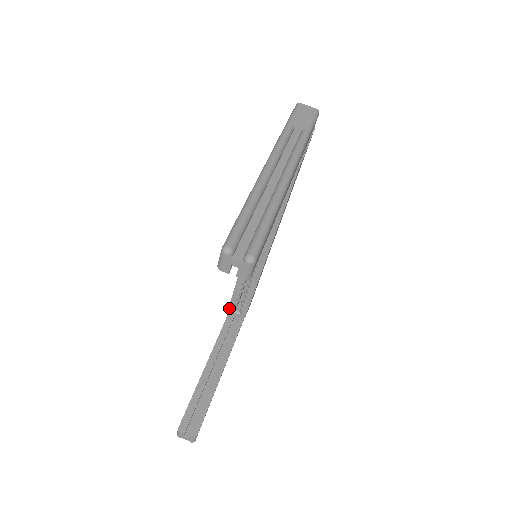
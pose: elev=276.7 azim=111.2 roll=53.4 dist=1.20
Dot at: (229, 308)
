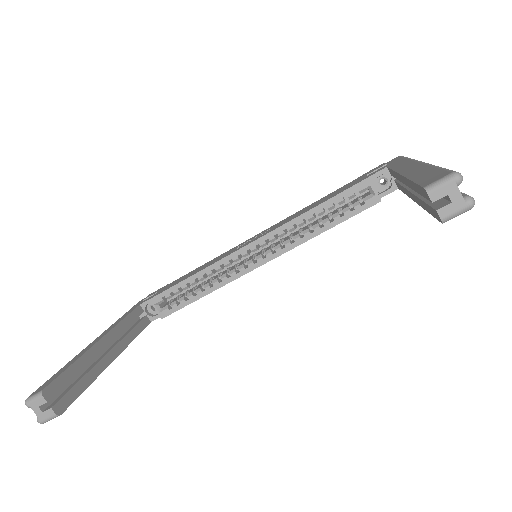
Dot at: (155, 297)
